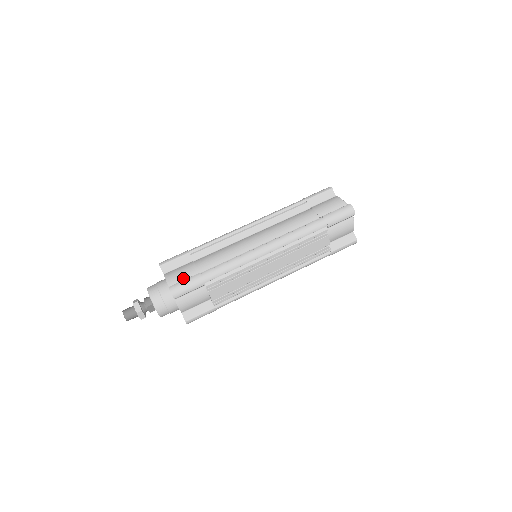
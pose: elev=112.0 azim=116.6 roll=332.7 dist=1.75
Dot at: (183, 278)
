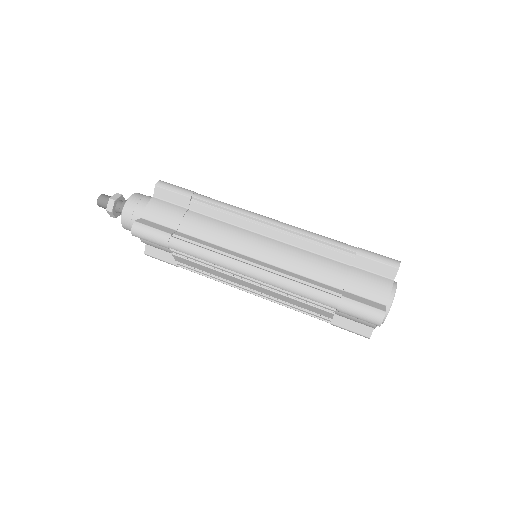
Dot at: (160, 221)
